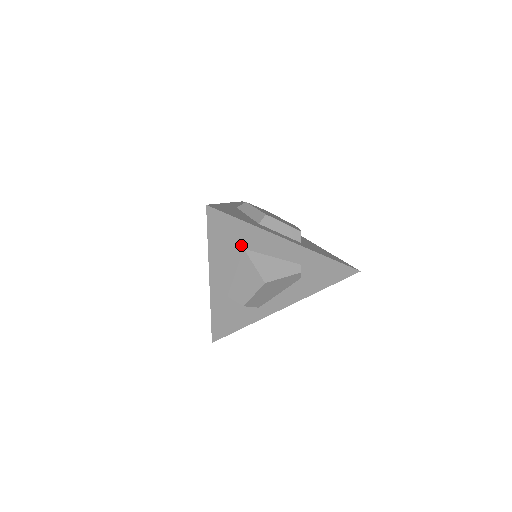
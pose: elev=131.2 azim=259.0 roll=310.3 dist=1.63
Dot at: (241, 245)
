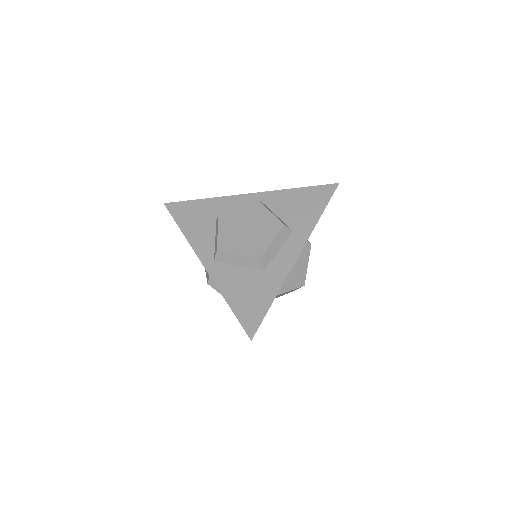
Dot at: occluded
